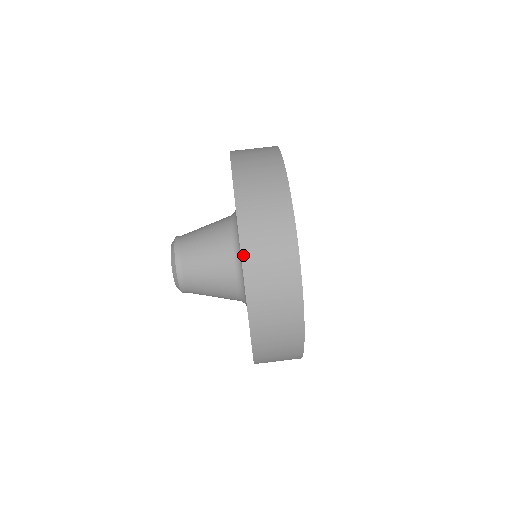
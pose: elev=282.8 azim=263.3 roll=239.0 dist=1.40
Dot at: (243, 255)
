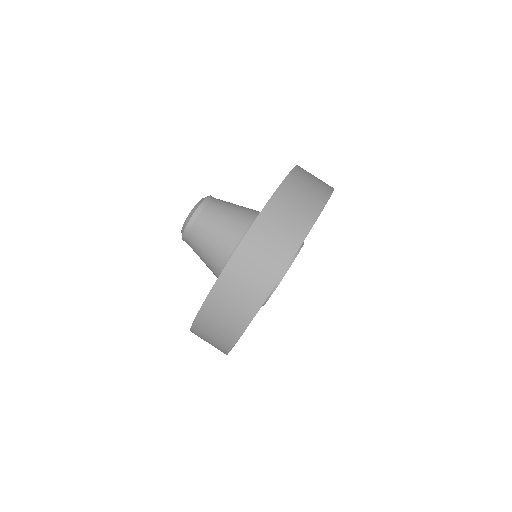
Dot at: (223, 273)
